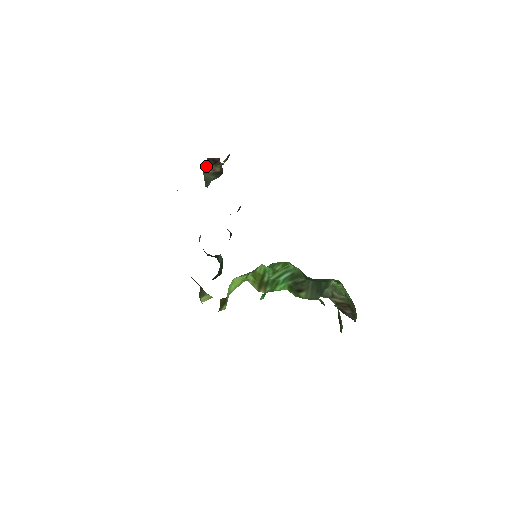
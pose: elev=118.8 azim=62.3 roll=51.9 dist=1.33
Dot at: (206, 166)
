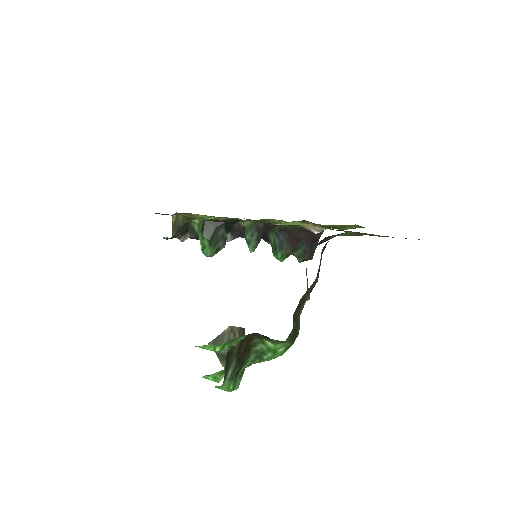
Dot at: (236, 329)
